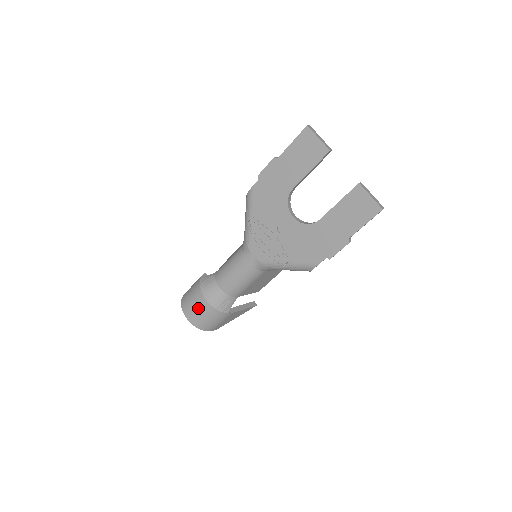
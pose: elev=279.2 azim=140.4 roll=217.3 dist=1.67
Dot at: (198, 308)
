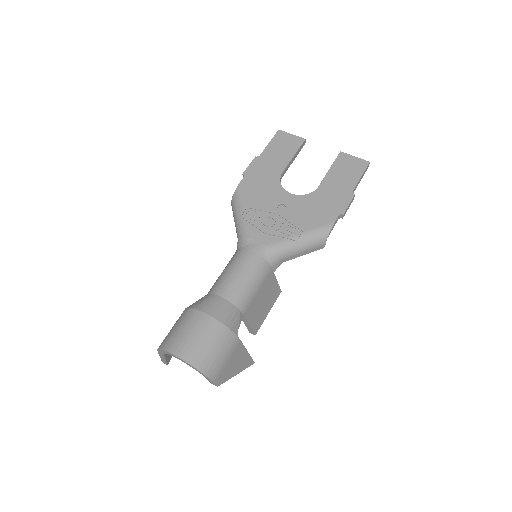
Dot at: (196, 332)
